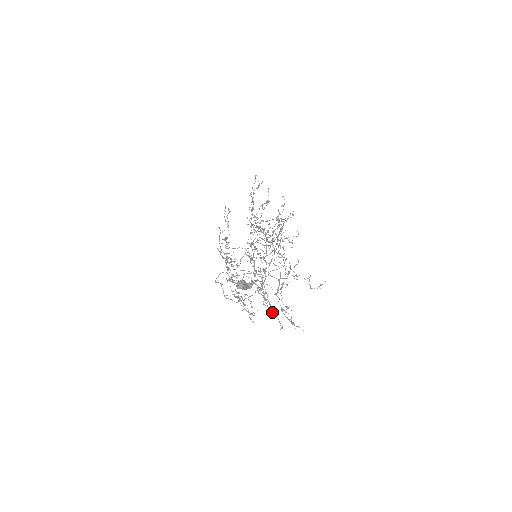
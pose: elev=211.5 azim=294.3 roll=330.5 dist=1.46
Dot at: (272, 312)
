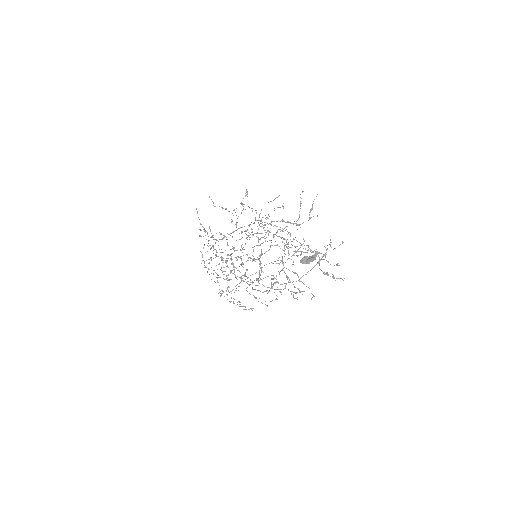
Dot at: (291, 293)
